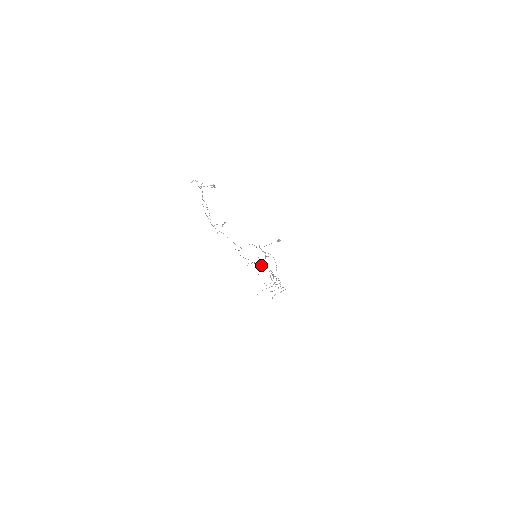
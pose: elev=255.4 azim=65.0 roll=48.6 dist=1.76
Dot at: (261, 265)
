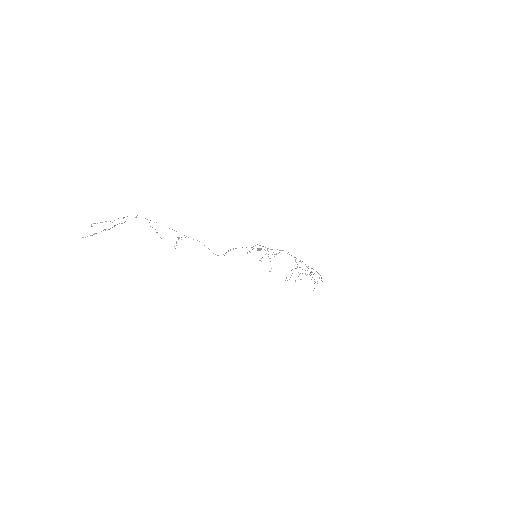
Dot at: occluded
